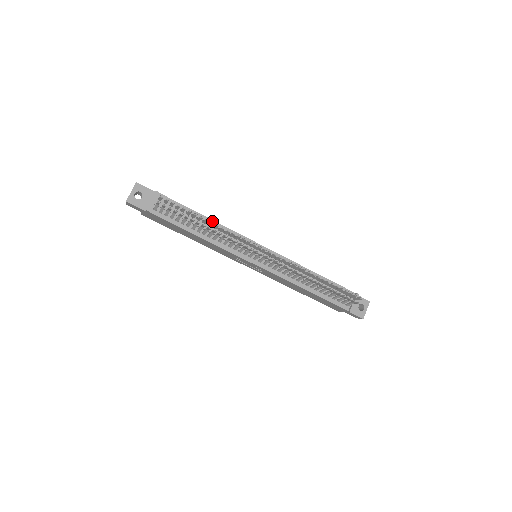
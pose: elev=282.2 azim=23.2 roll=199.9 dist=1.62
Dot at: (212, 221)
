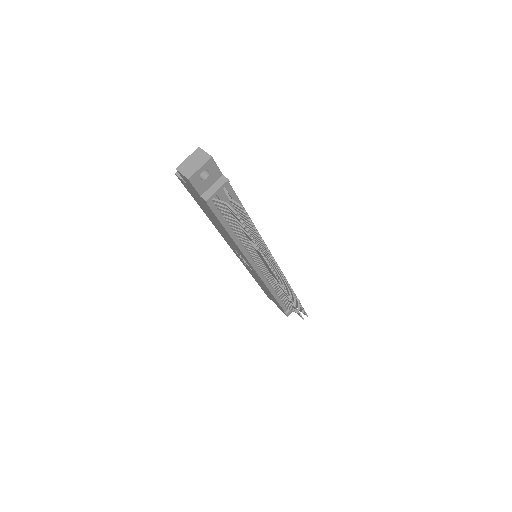
Dot at: occluded
